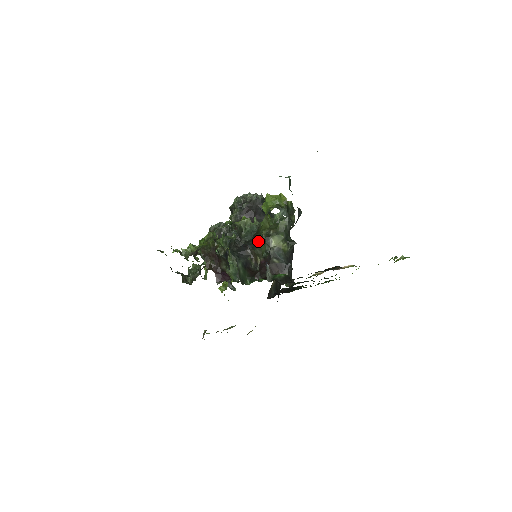
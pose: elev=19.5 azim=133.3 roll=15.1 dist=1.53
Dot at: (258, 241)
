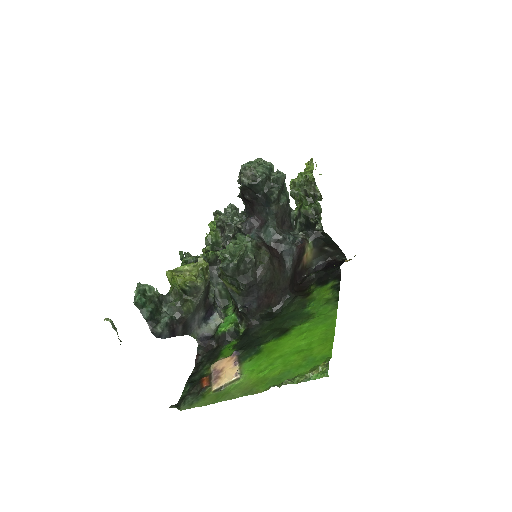
Dot at: occluded
